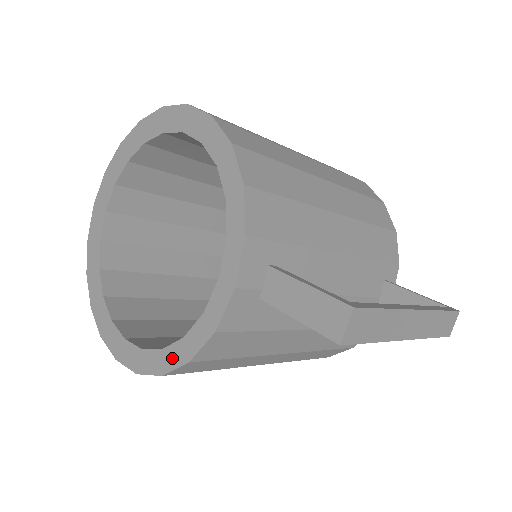
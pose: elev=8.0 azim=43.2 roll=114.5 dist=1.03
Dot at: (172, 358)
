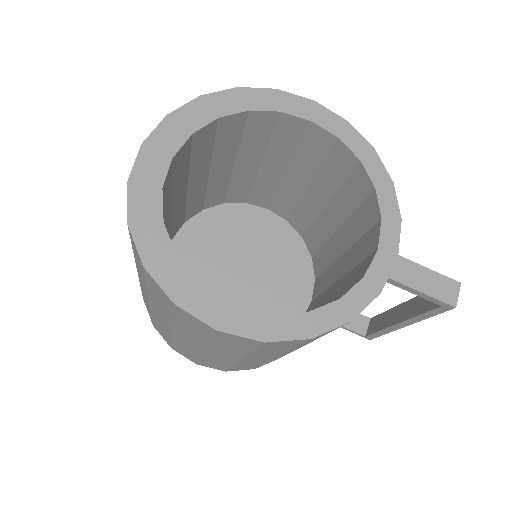
Dot at: (326, 319)
